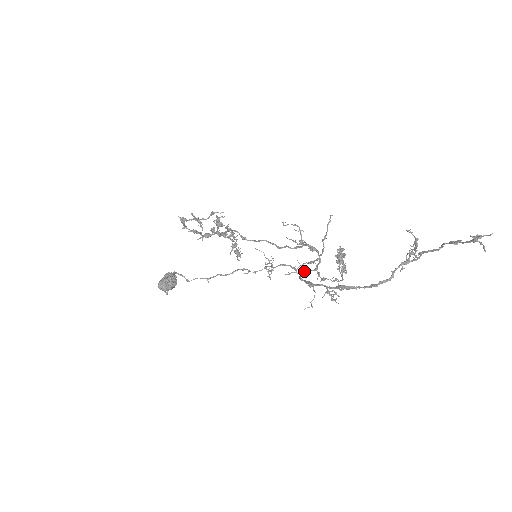
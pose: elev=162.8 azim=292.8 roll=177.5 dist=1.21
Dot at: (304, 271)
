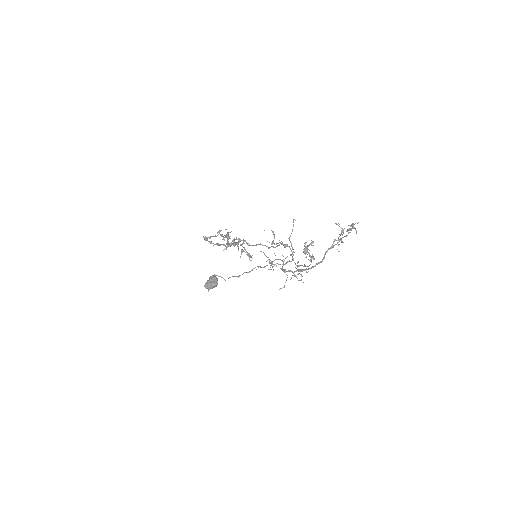
Dot at: (286, 262)
